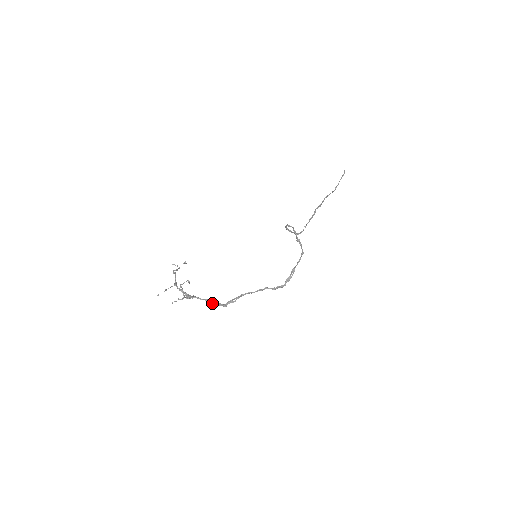
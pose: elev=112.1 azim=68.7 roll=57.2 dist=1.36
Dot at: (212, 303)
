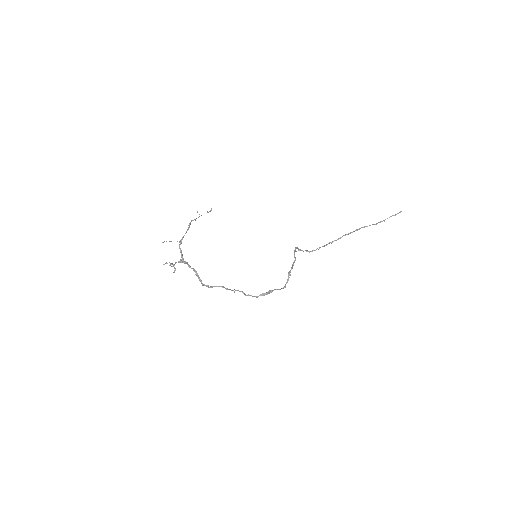
Dot at: (197, 275)
